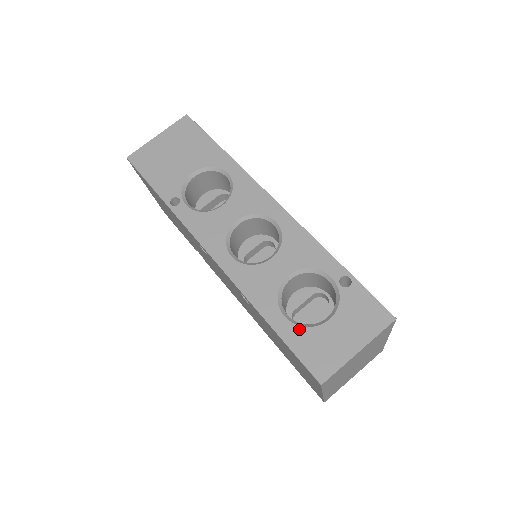
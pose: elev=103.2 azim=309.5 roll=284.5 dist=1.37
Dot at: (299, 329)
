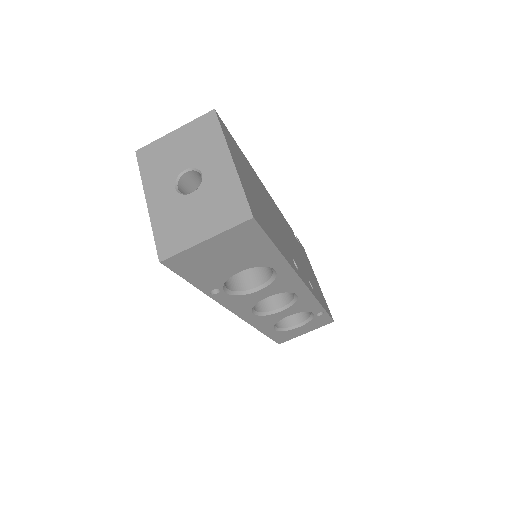
Dot at: (280, 333)
